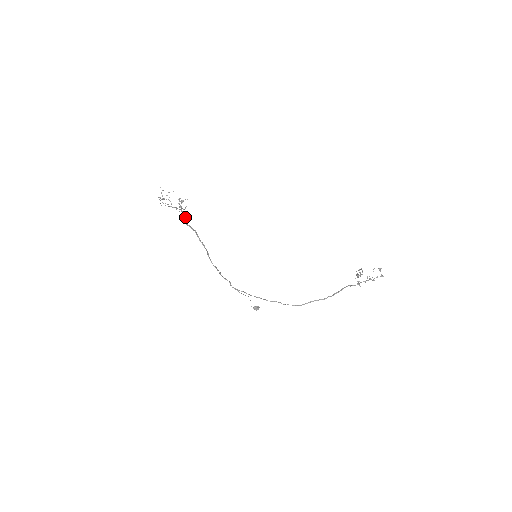
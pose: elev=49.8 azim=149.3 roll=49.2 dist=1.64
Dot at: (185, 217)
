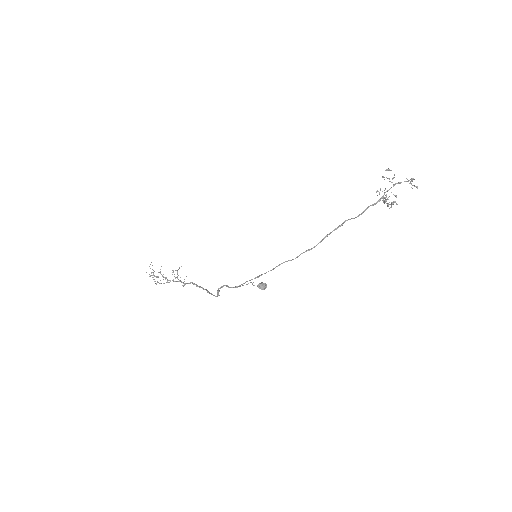
Dot at: occluded
